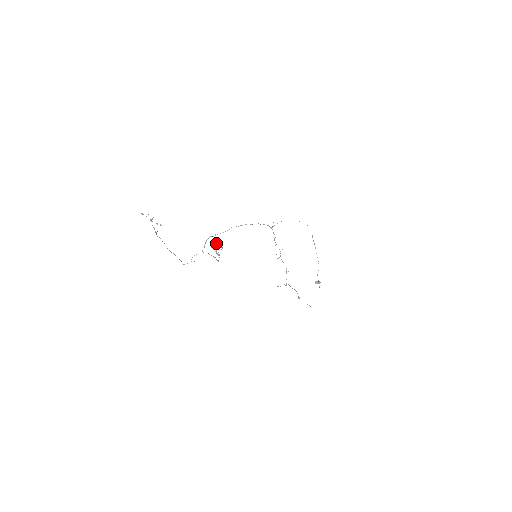
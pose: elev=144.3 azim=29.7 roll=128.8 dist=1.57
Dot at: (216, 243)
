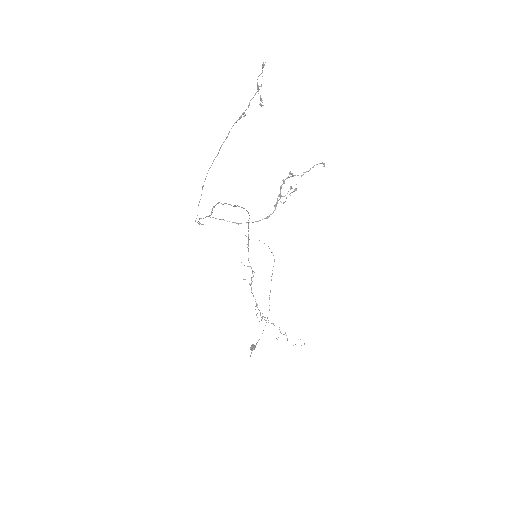
Dot at: occluded
